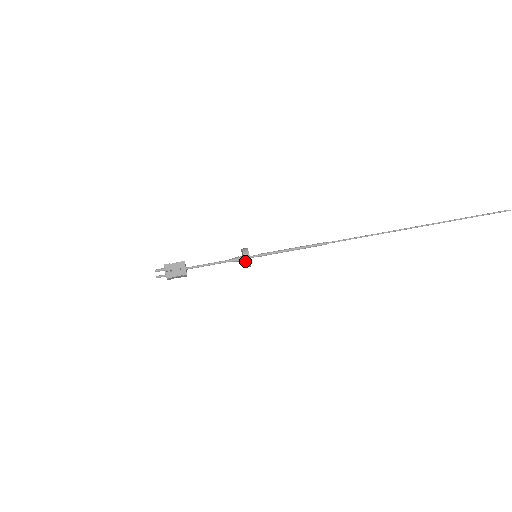
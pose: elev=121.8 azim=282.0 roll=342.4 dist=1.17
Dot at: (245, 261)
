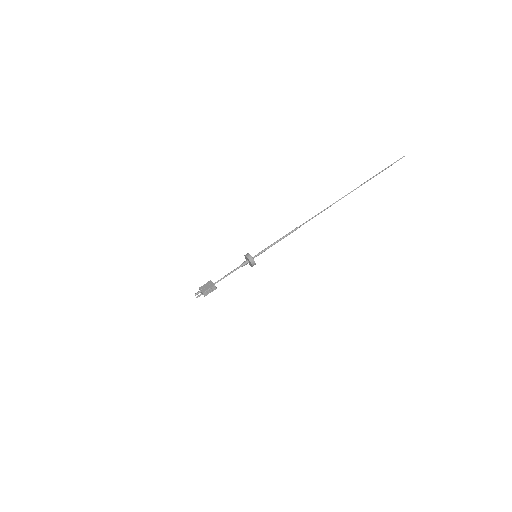
Dot at: (248, 258)
